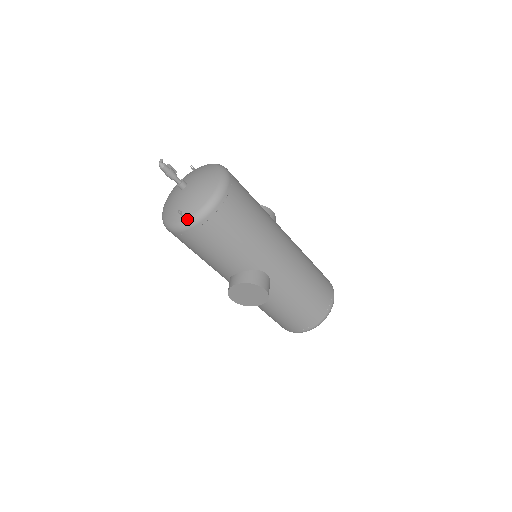
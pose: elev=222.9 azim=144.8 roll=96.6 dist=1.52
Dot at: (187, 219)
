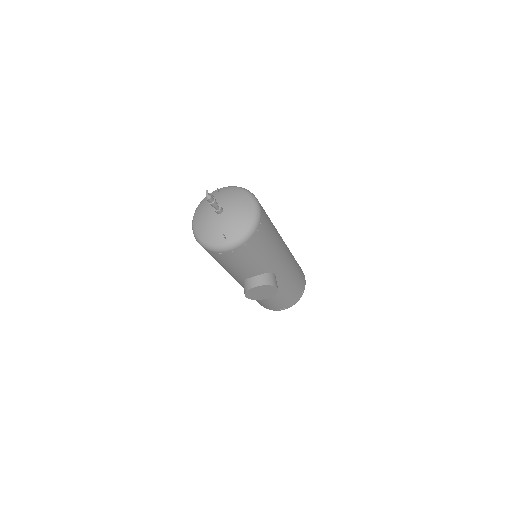
Dot at: (231, 242)
